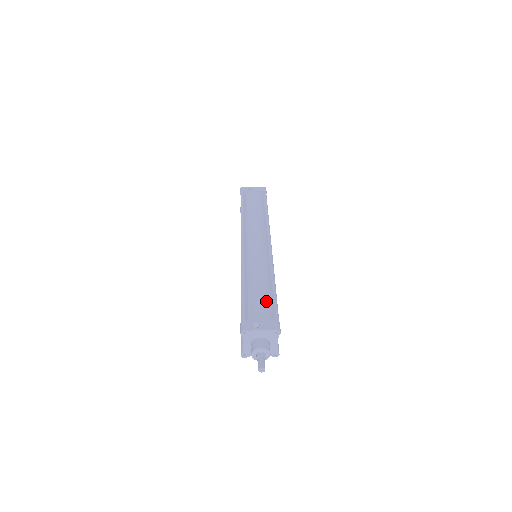
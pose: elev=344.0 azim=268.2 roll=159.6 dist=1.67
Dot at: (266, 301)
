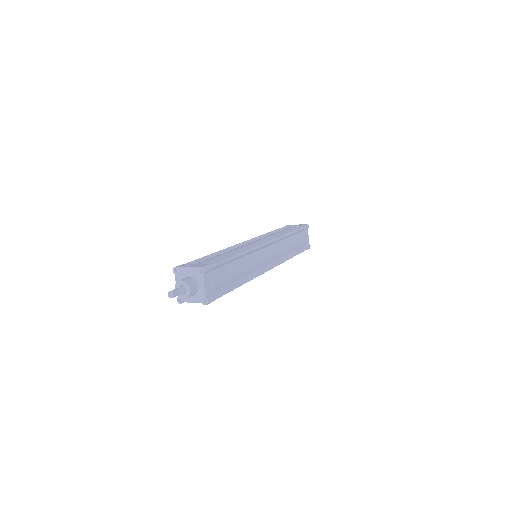
Dot at: (217, 260)
